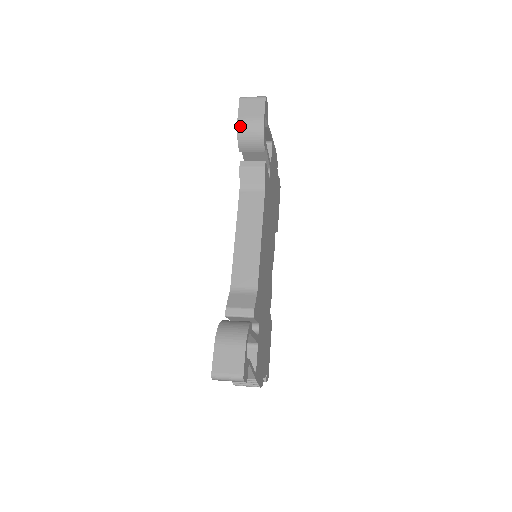
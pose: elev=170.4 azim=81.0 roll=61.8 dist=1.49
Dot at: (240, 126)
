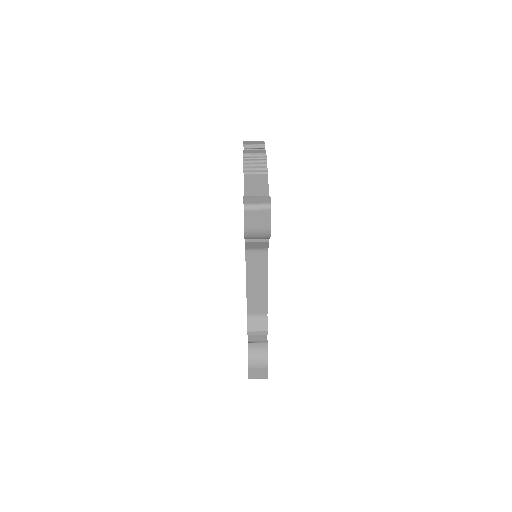
Dot at: (247, 235)
